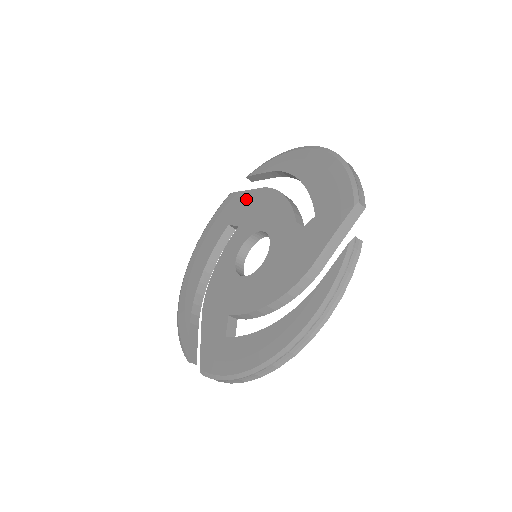
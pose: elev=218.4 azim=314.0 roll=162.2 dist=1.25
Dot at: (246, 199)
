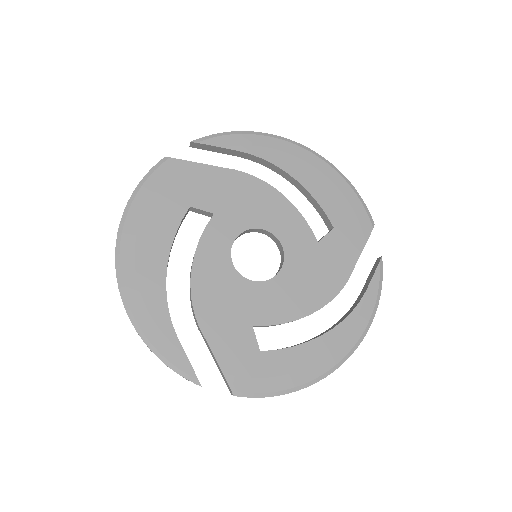
Dot at: (212, 178)
